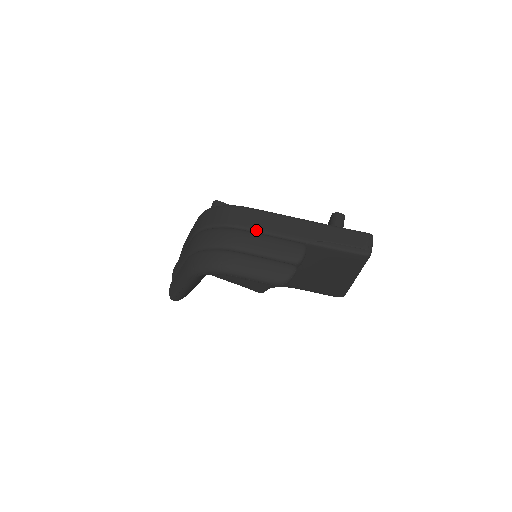
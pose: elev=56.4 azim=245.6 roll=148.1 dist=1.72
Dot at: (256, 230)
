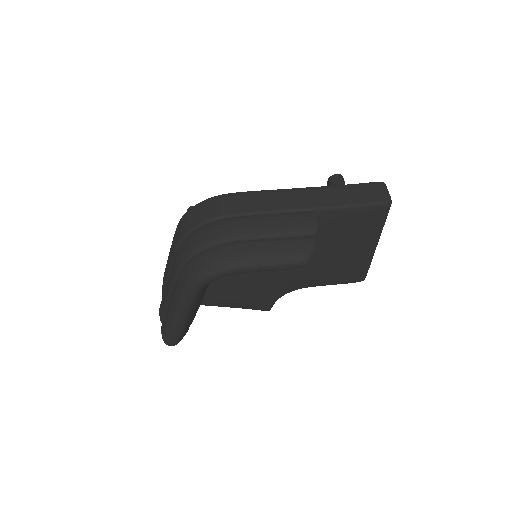
Dot at: (253, 212)
